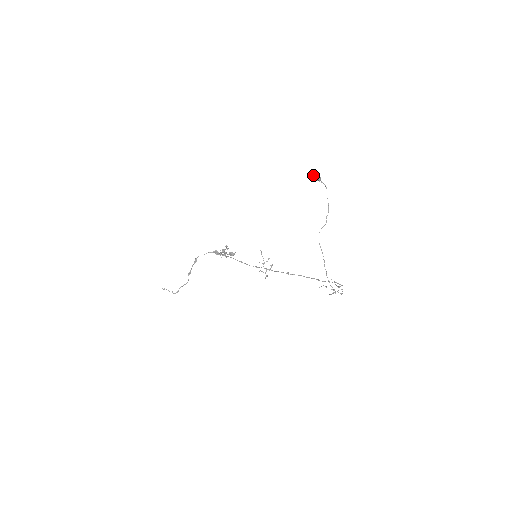
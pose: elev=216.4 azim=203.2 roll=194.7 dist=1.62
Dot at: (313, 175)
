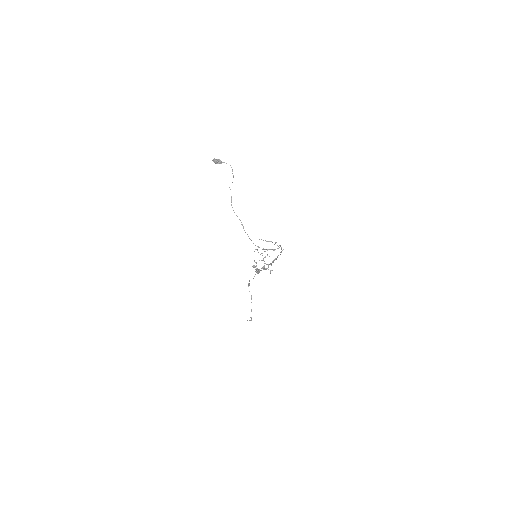
Dot at: occluded
